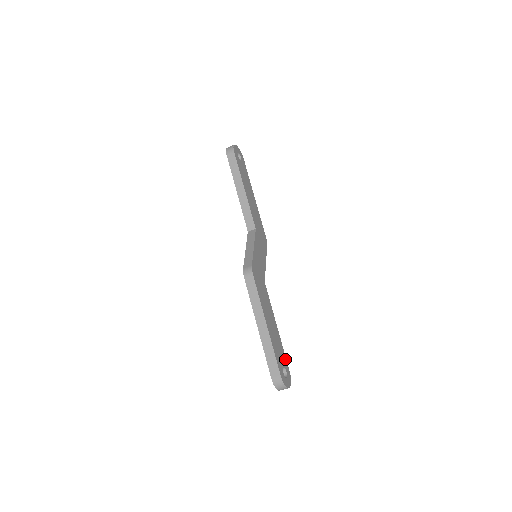
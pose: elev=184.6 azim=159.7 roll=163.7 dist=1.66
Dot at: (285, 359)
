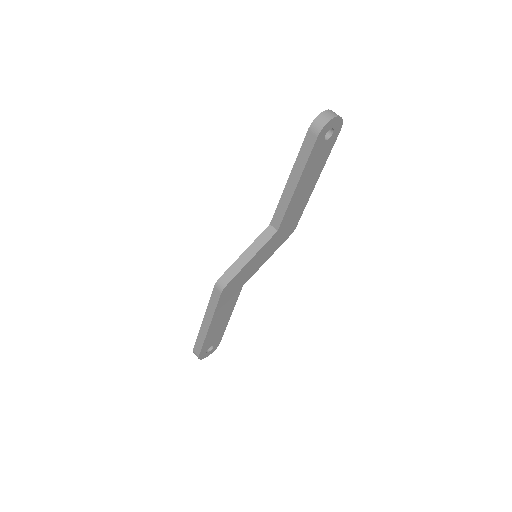
Dot at: (221, 337)
